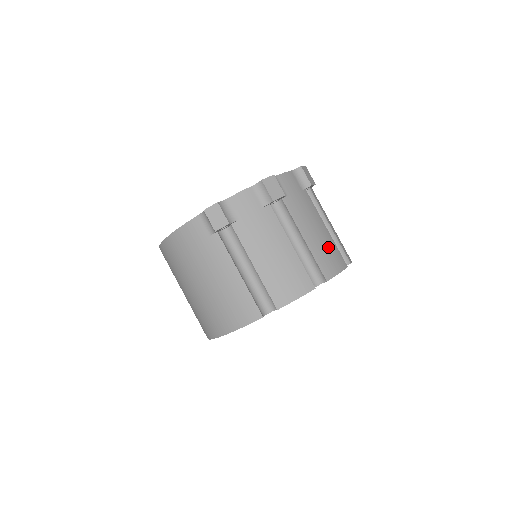
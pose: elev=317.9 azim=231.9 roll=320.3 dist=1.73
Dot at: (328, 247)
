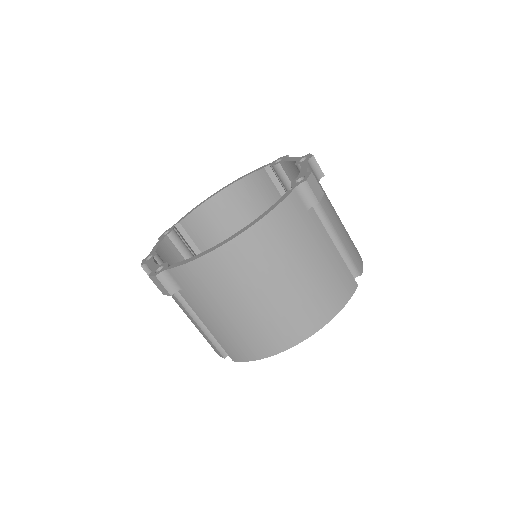
Dot at: occluded
